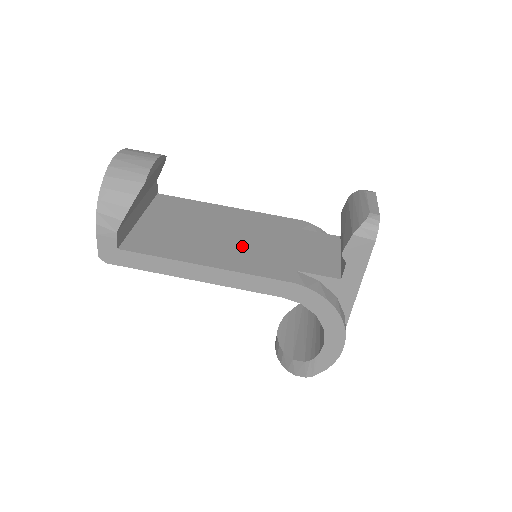
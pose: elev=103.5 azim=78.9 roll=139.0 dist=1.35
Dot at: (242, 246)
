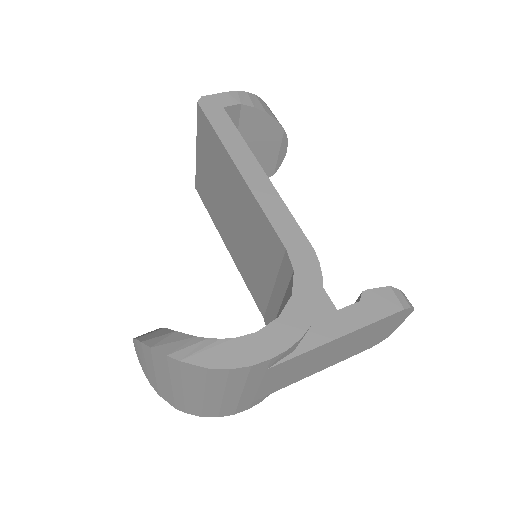
Dot at: occluded
